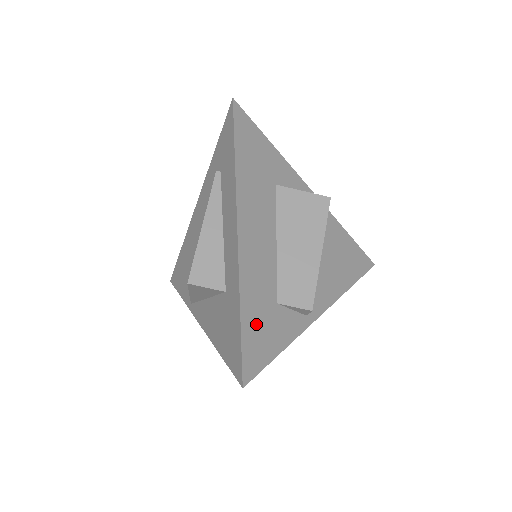
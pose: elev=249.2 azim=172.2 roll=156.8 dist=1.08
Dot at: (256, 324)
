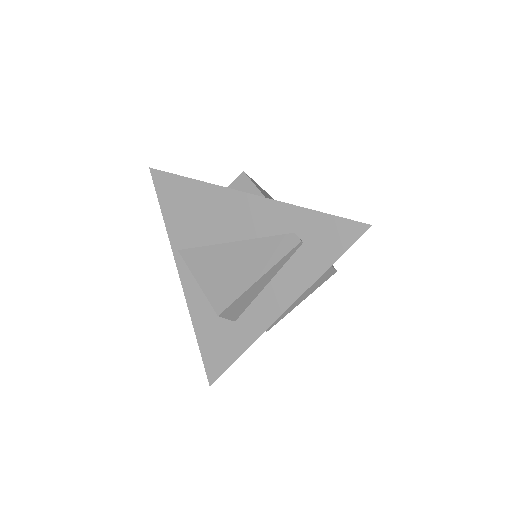
Dot at: occluded
